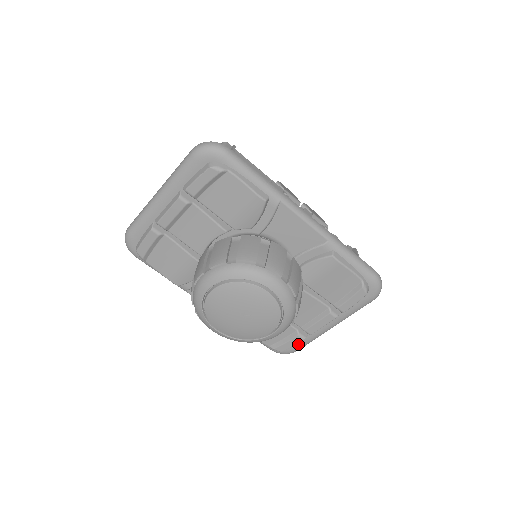
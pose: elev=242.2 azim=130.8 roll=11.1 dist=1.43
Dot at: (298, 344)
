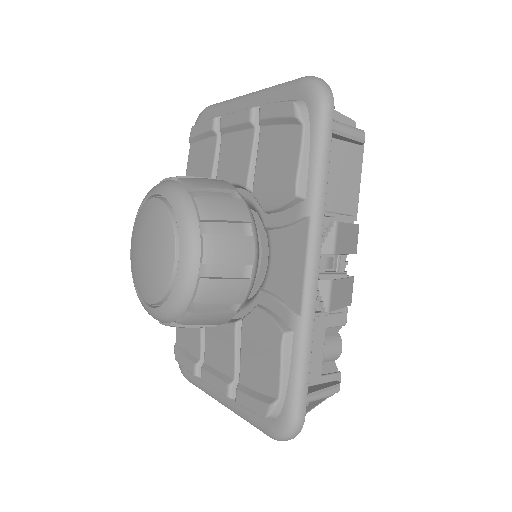
Dot at: (192, 374)
